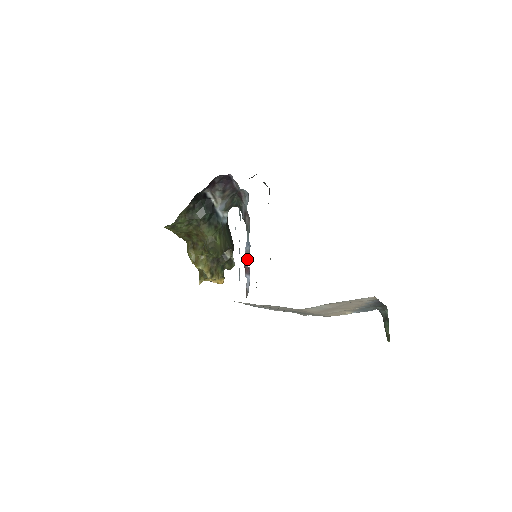
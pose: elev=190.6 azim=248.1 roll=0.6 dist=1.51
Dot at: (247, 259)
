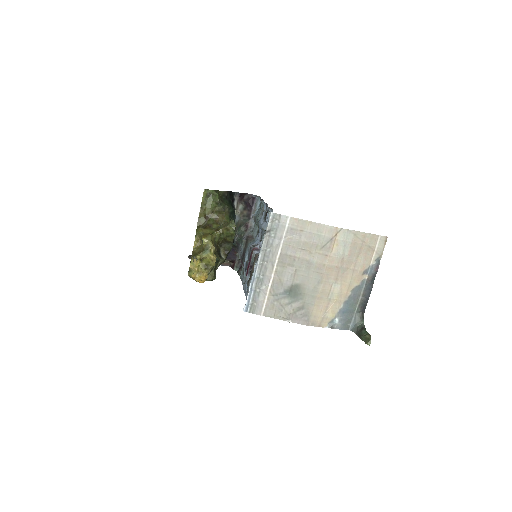
Dot at: occluded
